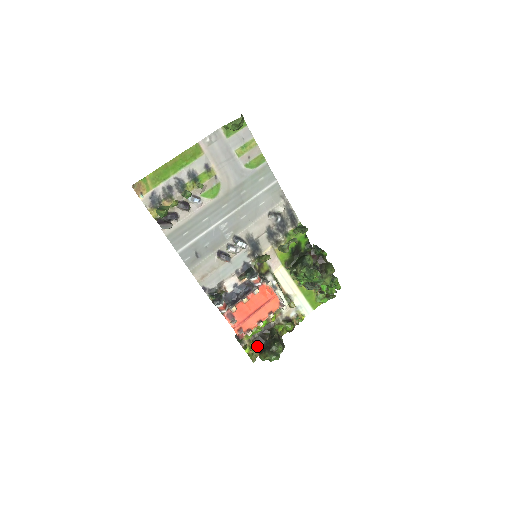
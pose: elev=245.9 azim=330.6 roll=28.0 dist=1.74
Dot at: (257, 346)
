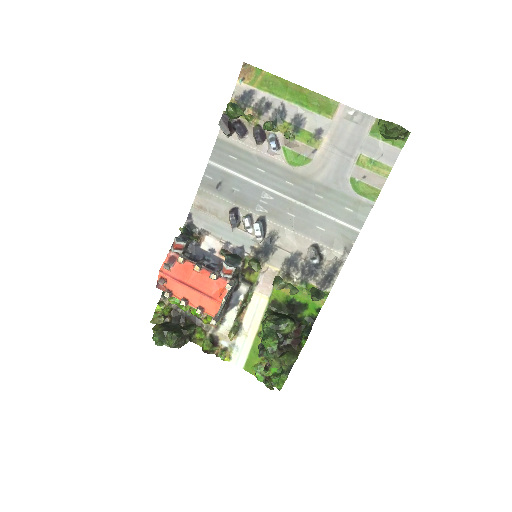
Dot at: (169, 317)
